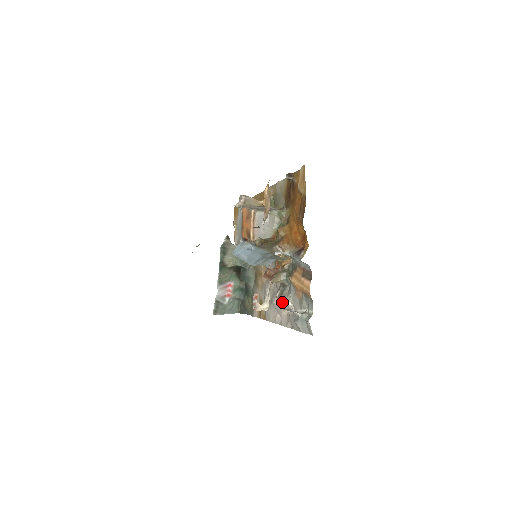
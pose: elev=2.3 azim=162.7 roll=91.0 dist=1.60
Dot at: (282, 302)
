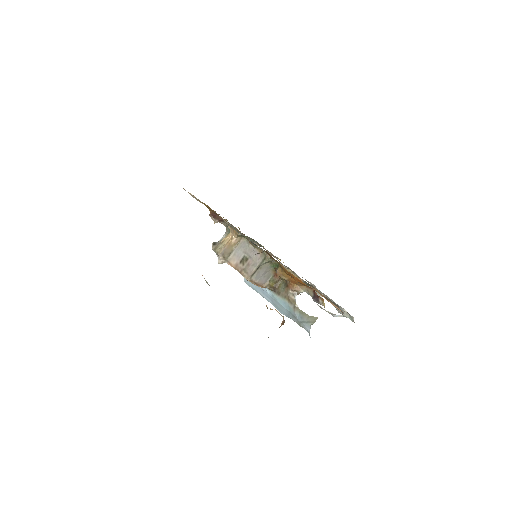
Dot at: occluded
